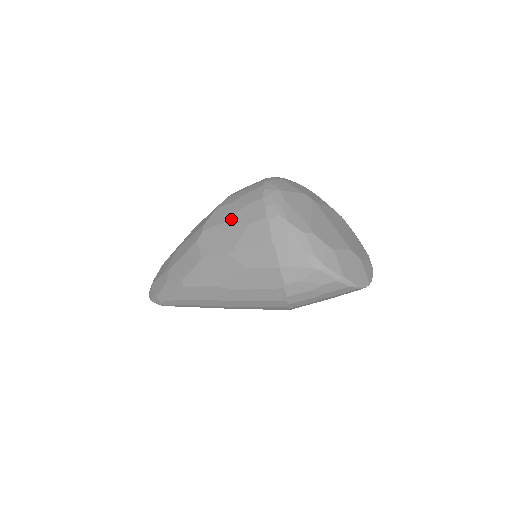
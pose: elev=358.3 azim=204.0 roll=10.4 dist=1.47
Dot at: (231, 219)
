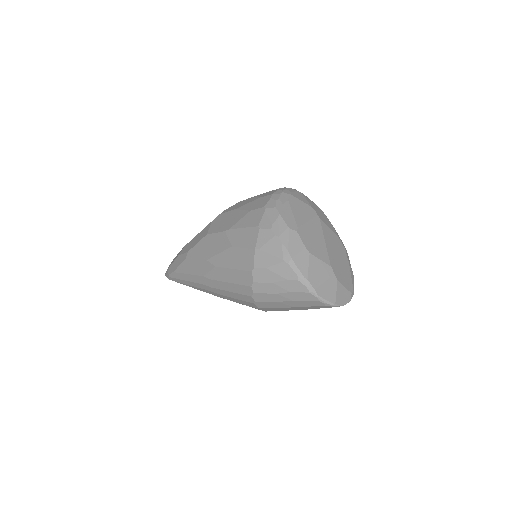
Dot at: (242, 206)
